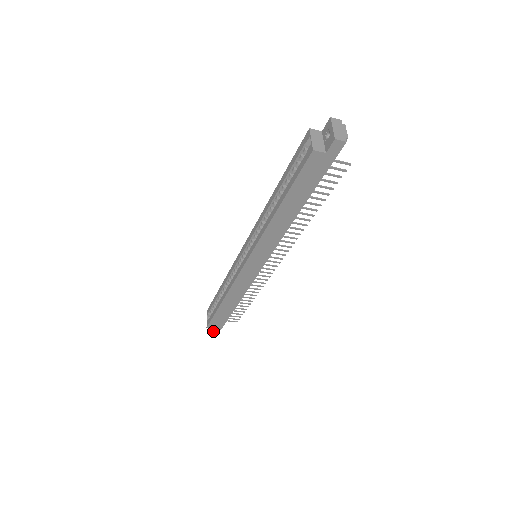
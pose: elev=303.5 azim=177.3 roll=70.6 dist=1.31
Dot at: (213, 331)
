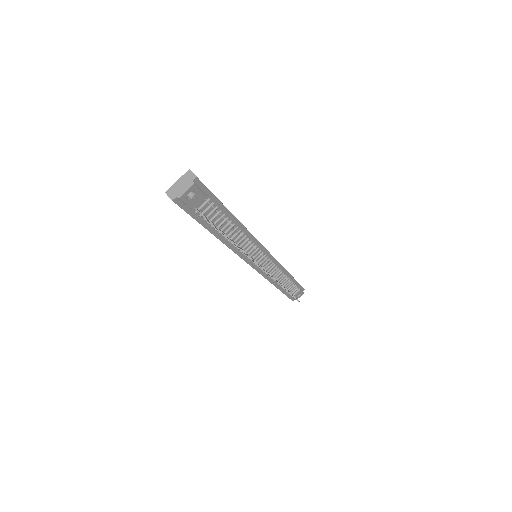
Dot at: occluded
